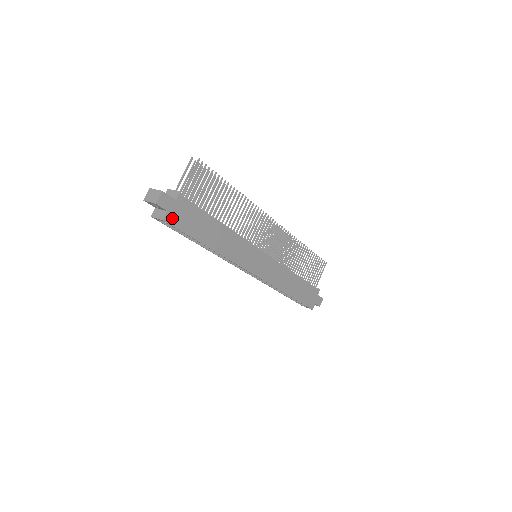
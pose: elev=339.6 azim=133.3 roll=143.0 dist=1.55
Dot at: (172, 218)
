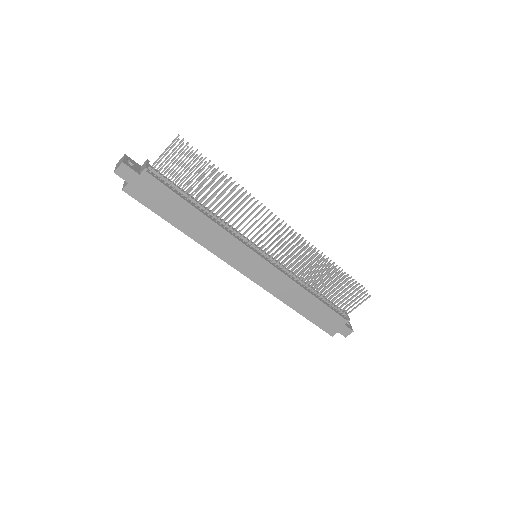
Dot at: (134, 191)
